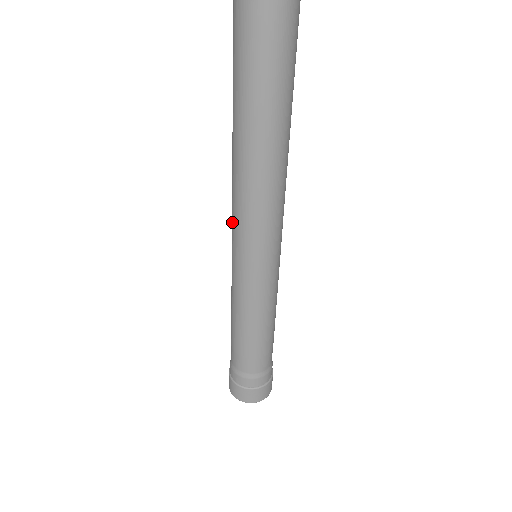
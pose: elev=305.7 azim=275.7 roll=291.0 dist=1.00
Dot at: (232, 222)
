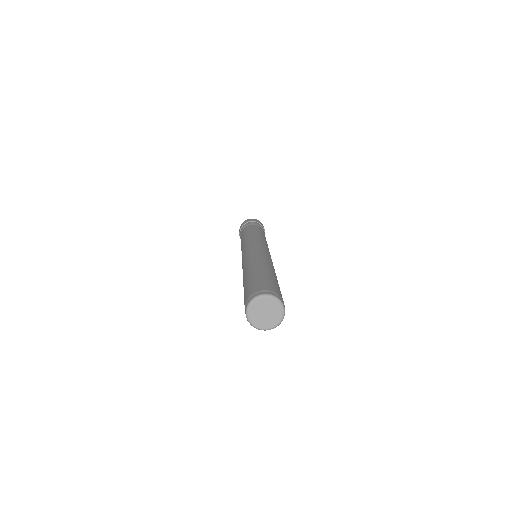
Dot at: occluded
